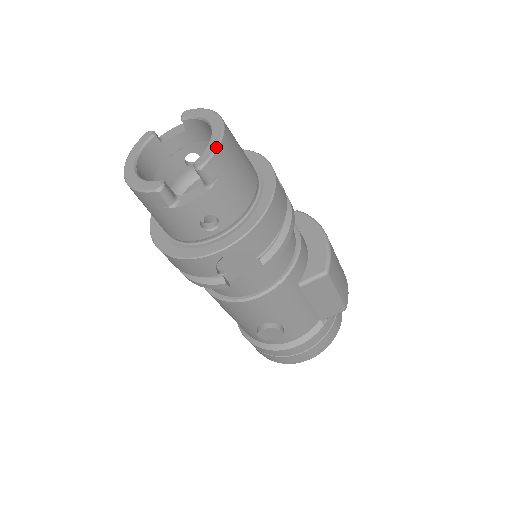
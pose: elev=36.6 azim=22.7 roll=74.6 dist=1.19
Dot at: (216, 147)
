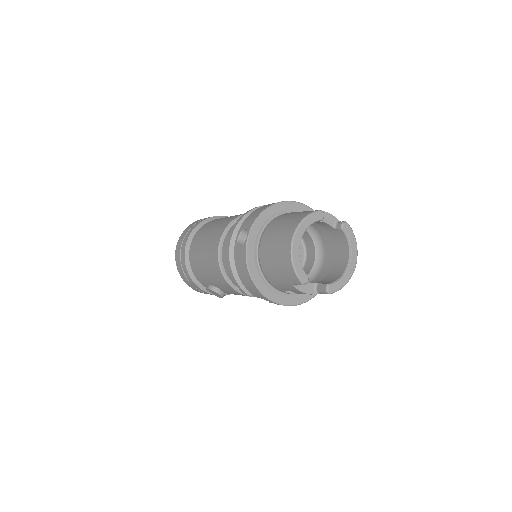
Dot at: occluded
